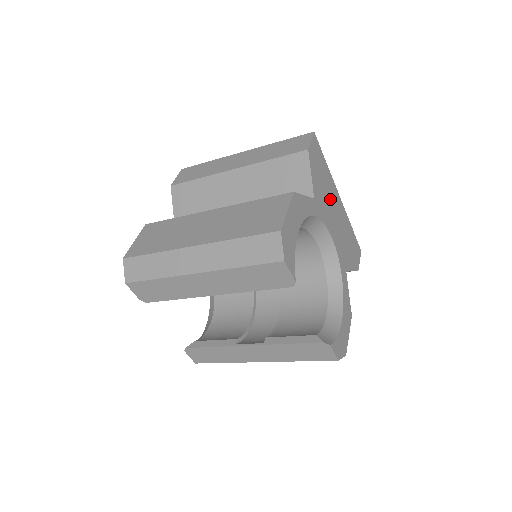
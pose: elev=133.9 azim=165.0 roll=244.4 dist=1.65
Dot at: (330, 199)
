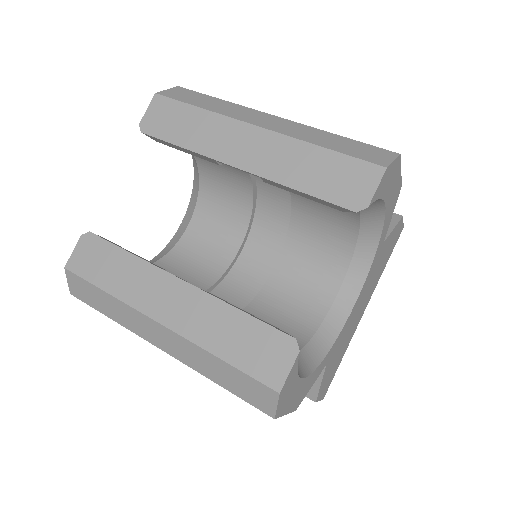
Dot at: (371, 286)
